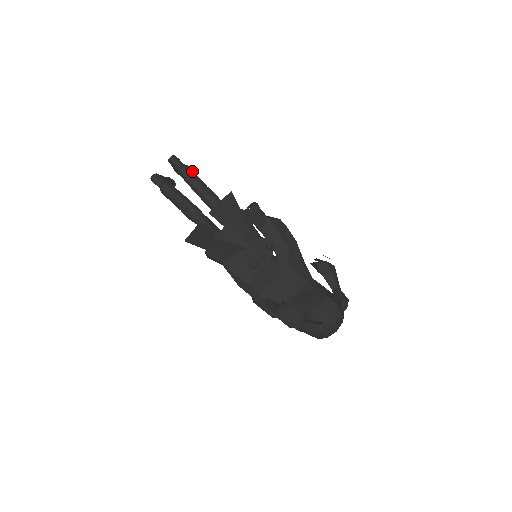
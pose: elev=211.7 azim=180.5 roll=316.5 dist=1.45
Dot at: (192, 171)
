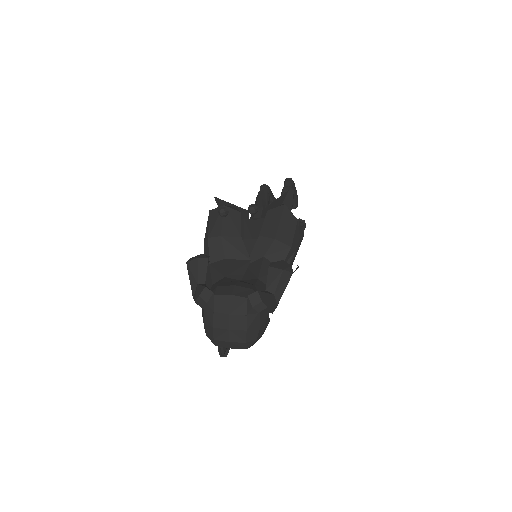
Dot at: (292, 194)
